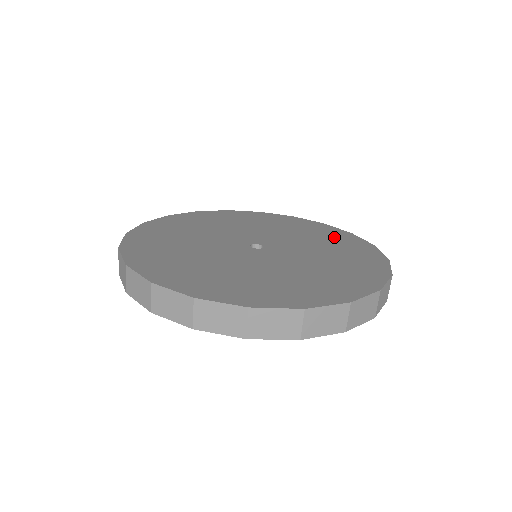
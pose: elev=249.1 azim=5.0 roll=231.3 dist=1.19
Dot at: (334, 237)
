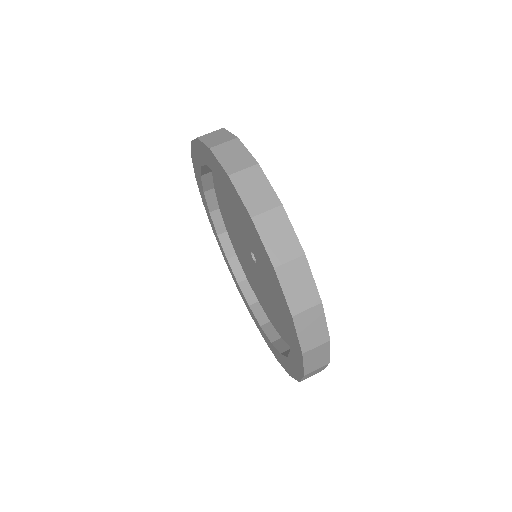
Dot at: occluded
